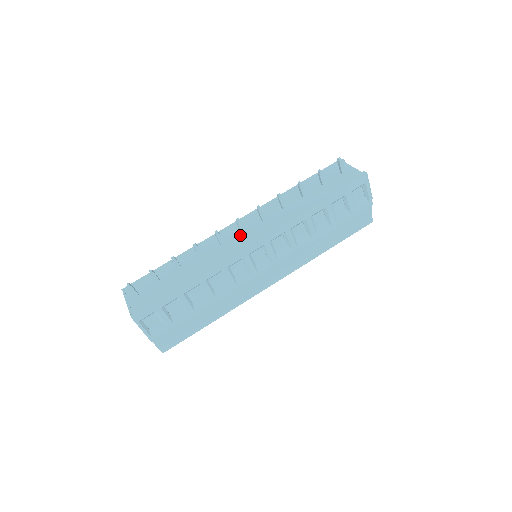
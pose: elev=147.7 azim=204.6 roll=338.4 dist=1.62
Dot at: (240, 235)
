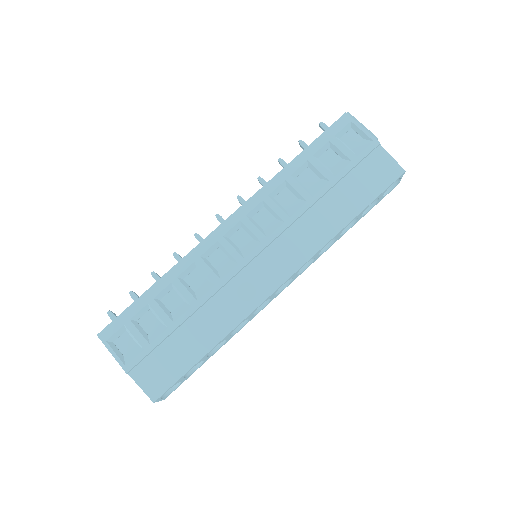
Dot at: occluded
